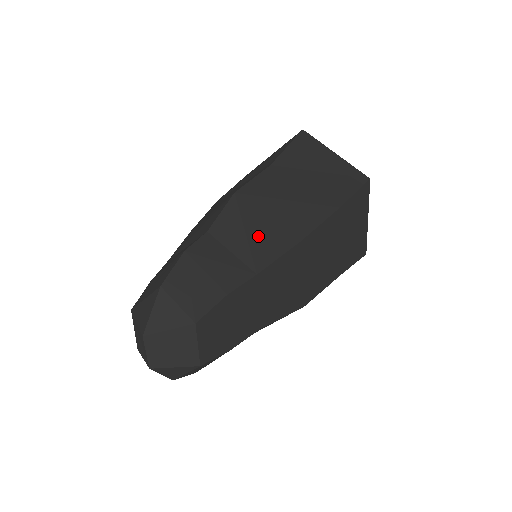
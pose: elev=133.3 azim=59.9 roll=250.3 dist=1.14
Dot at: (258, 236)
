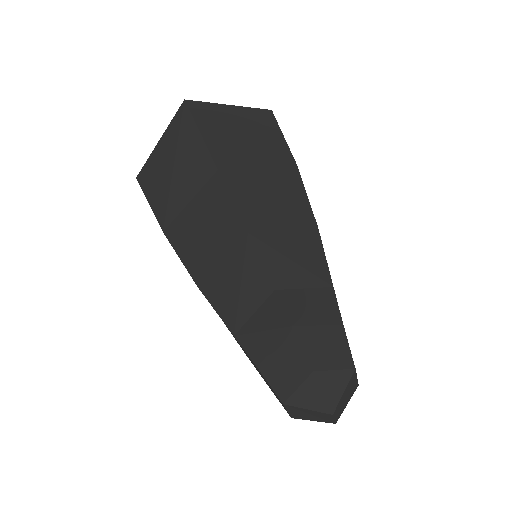
Dot at: (300, 254)
